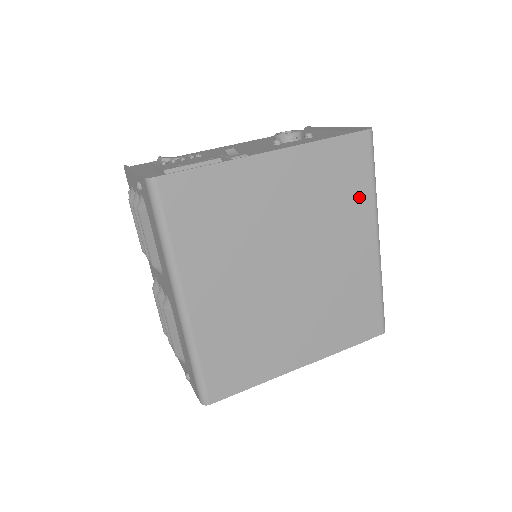
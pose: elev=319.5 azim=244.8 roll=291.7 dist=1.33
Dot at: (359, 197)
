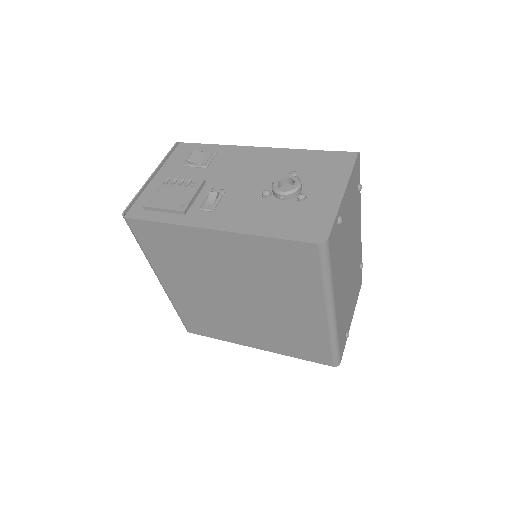
Dot at: (306, 284)
